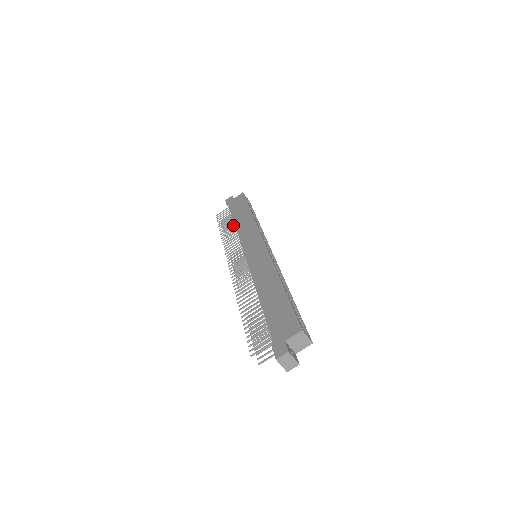
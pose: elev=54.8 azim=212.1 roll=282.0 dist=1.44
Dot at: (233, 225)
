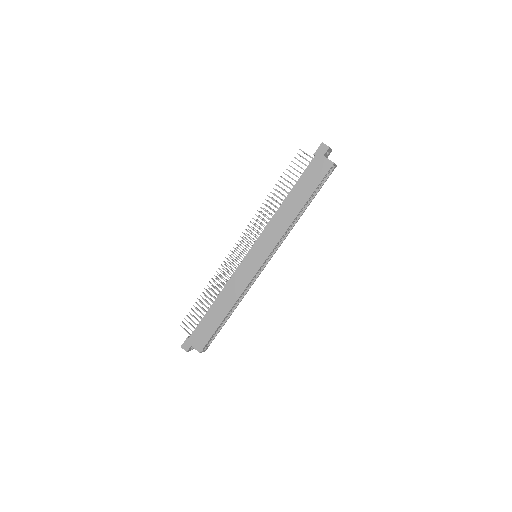
Dot at: occluded
